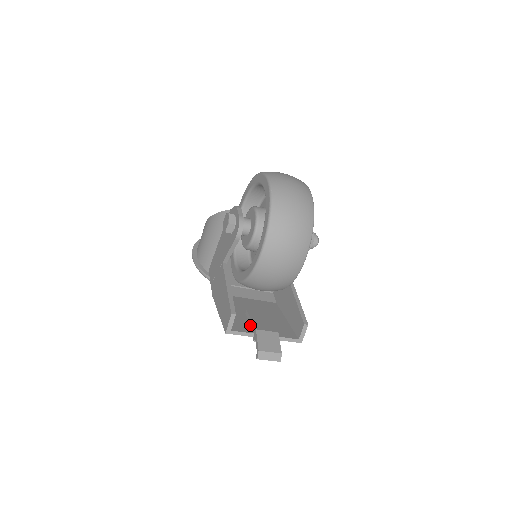
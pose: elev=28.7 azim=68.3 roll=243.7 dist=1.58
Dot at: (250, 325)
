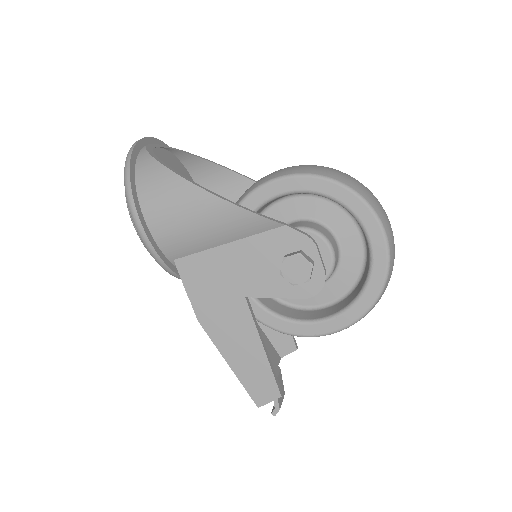
Dot at: occluded
